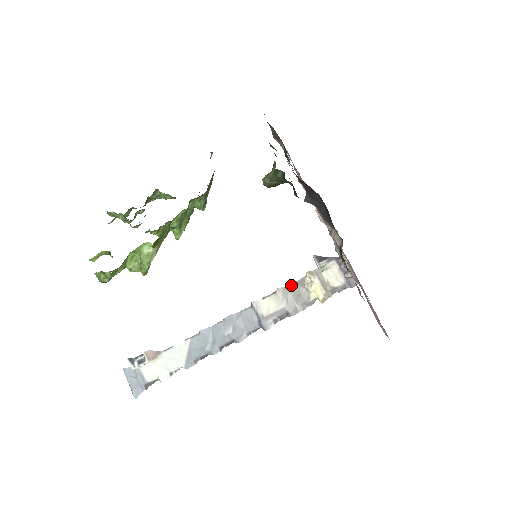
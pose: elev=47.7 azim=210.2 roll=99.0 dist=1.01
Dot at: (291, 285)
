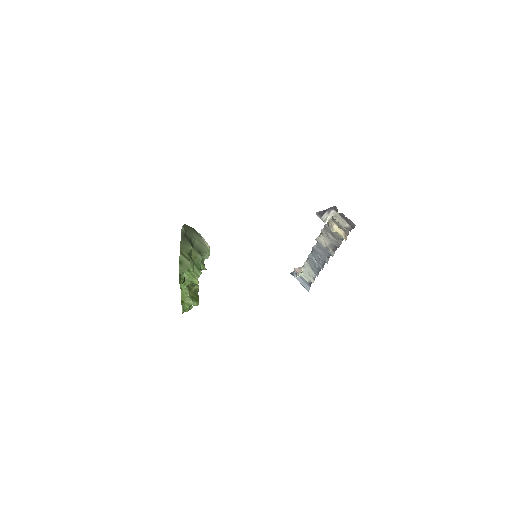
Dot at: (325, 227)
